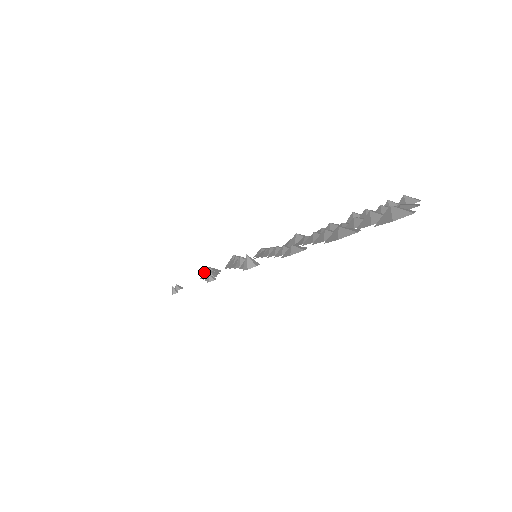
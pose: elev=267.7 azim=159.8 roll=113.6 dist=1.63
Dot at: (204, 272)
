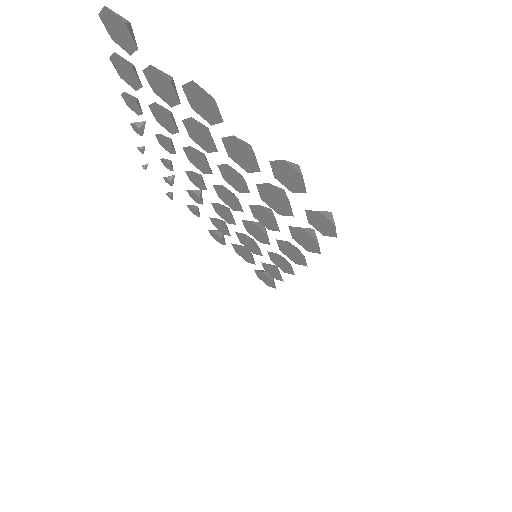
Dot at: occluded
